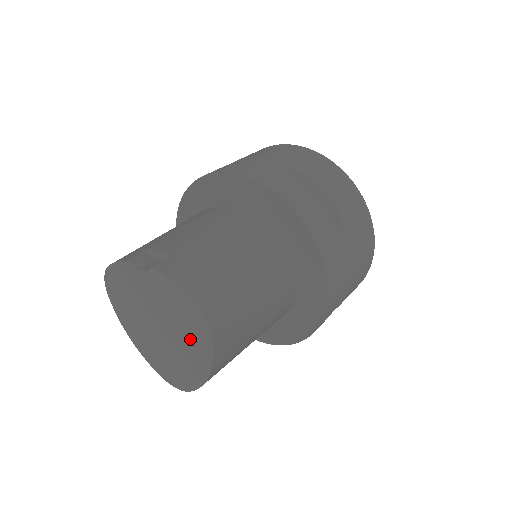
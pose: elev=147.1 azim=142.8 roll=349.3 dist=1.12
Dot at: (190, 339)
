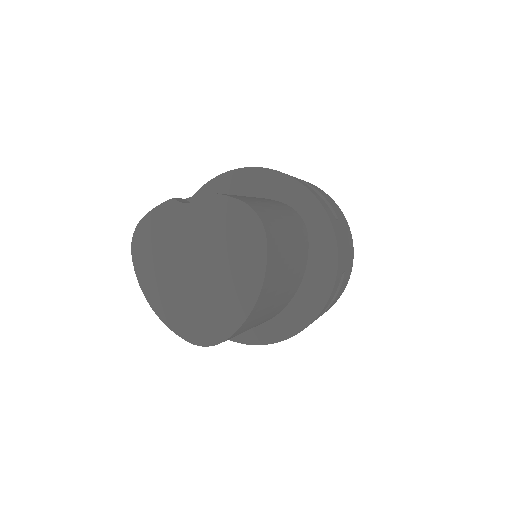
Dot at: (239, 260)
